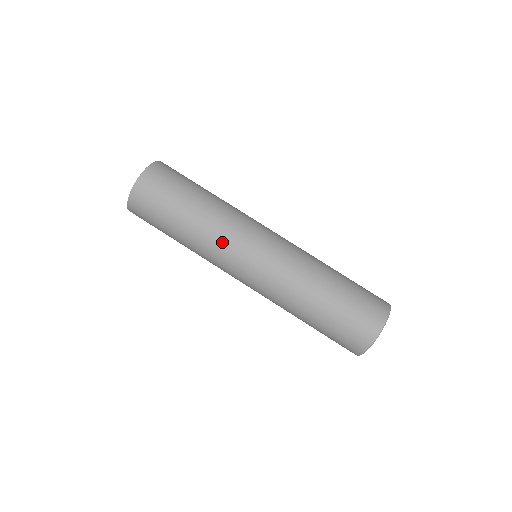
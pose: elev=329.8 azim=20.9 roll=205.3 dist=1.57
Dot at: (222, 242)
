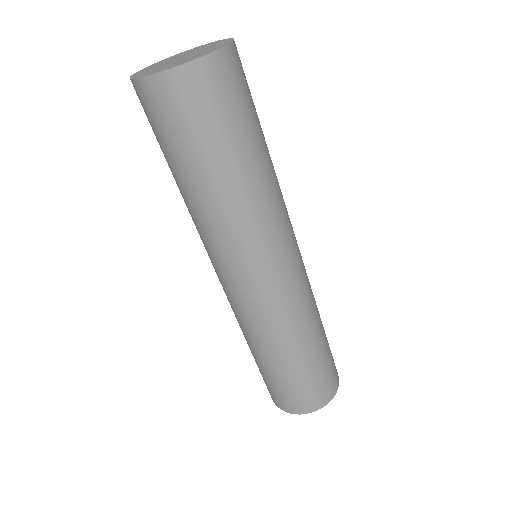
Dot at: (255, 234)
